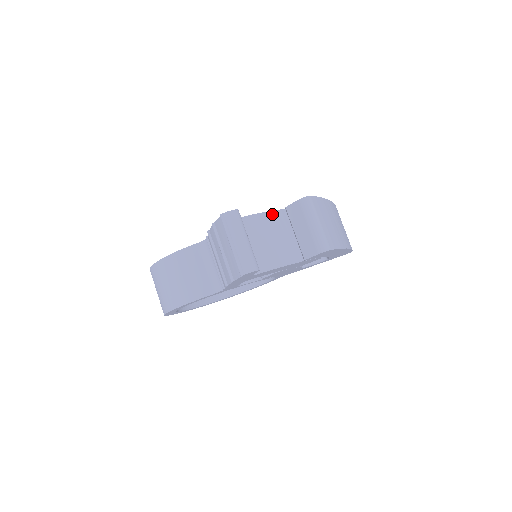
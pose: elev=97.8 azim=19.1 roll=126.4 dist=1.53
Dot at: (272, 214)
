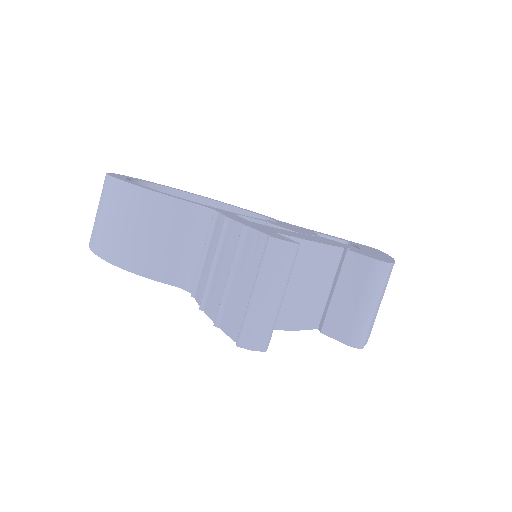
Dot at: (326, 250)
